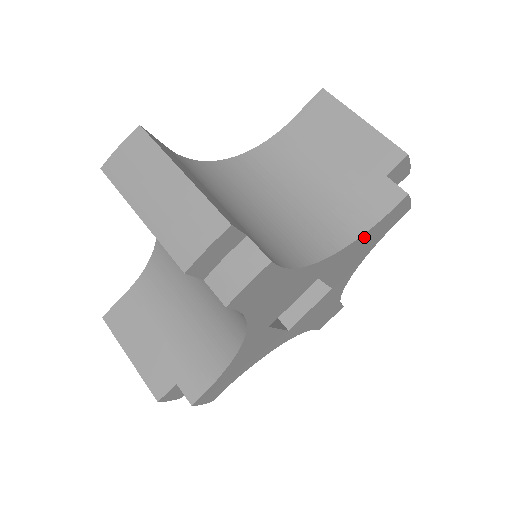
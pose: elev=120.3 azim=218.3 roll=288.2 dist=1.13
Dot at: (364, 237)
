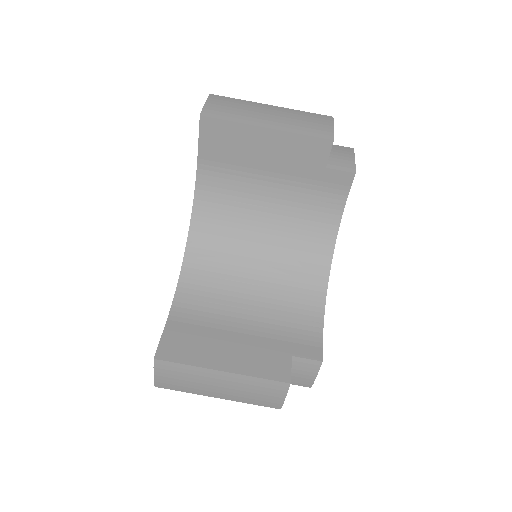
Dot at: occluded
